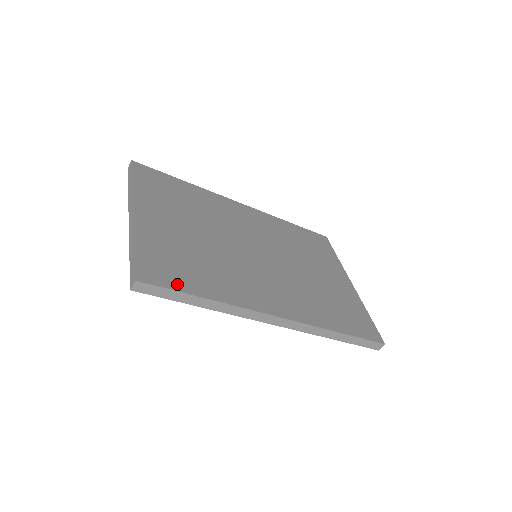
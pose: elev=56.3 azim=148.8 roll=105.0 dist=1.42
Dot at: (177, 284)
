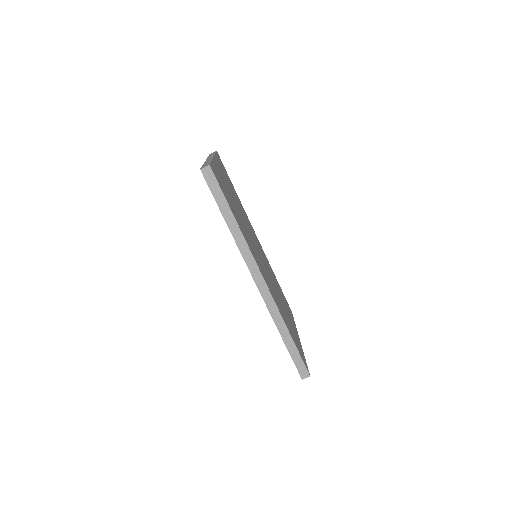
Dot at: occluded
